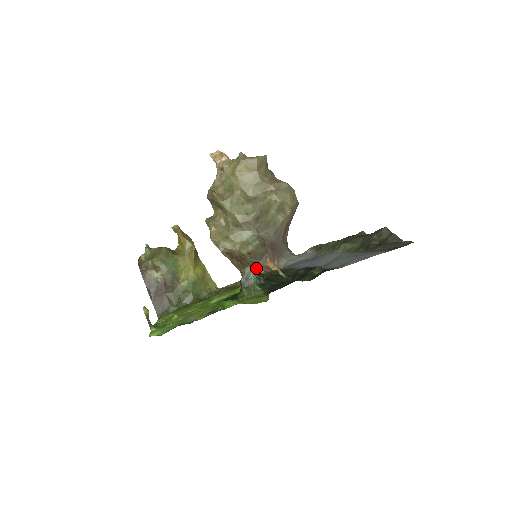
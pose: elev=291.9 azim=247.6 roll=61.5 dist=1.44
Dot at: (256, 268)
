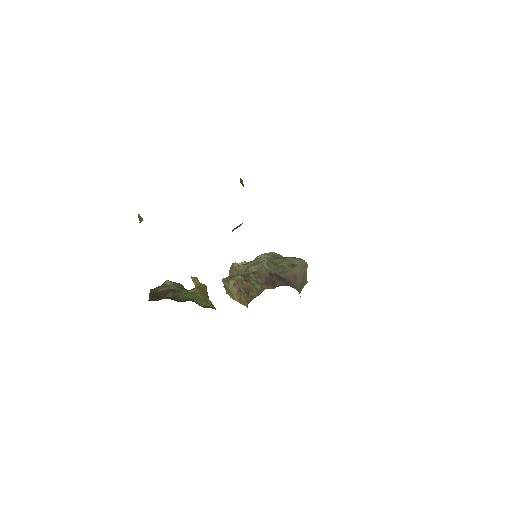
Dot at: (261, 289)
